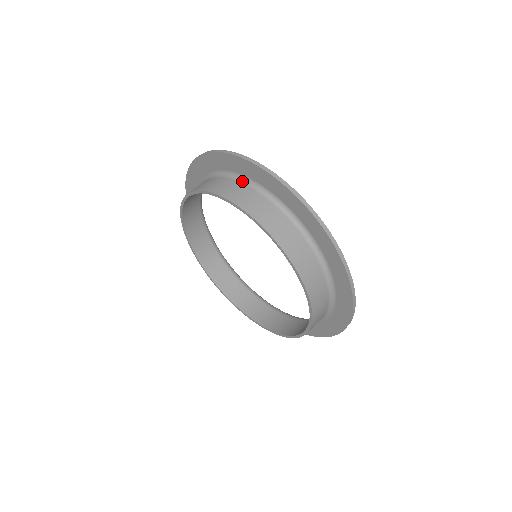
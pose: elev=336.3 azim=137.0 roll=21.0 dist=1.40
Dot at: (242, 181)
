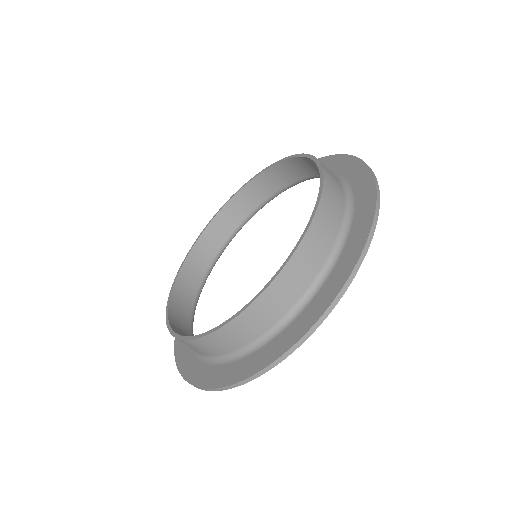
Dot at: (295, 179)
